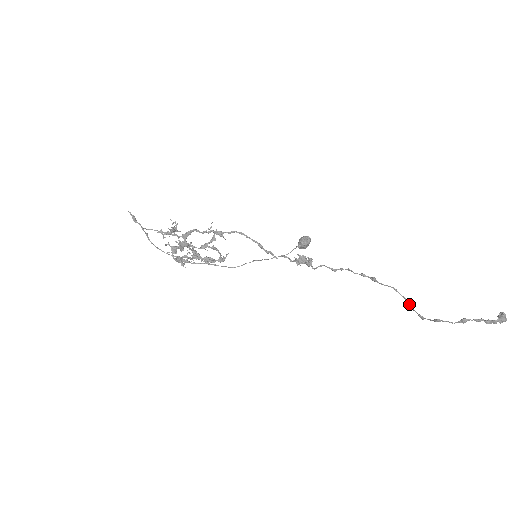
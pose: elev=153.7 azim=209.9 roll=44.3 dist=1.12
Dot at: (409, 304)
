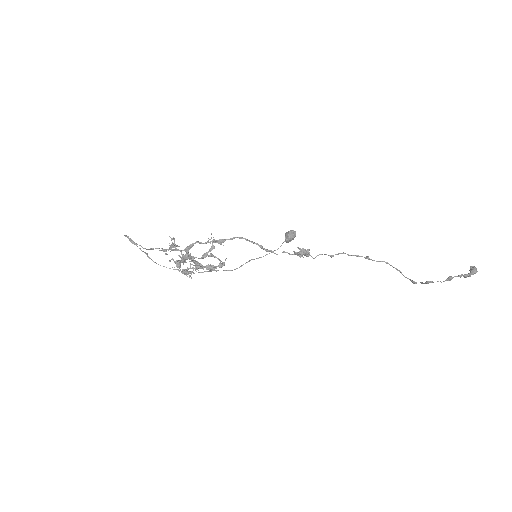
Dot at: (401, 273)
